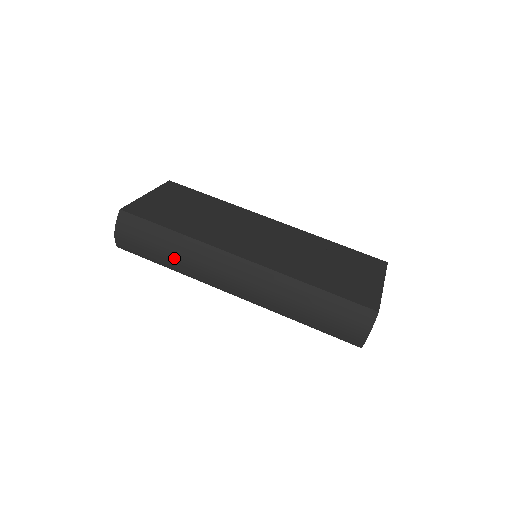
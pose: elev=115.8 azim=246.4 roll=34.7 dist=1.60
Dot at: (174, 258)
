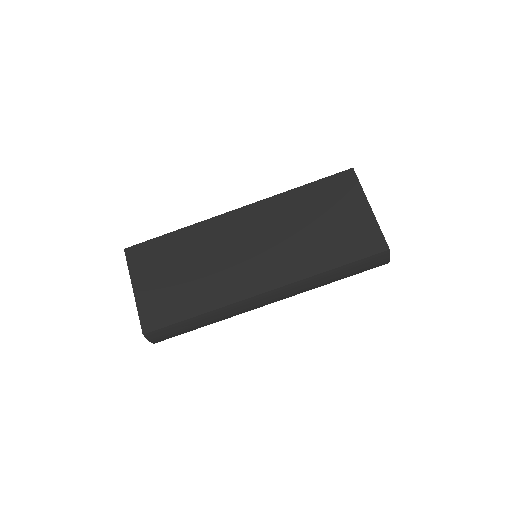
Dot at: (212, 323)
